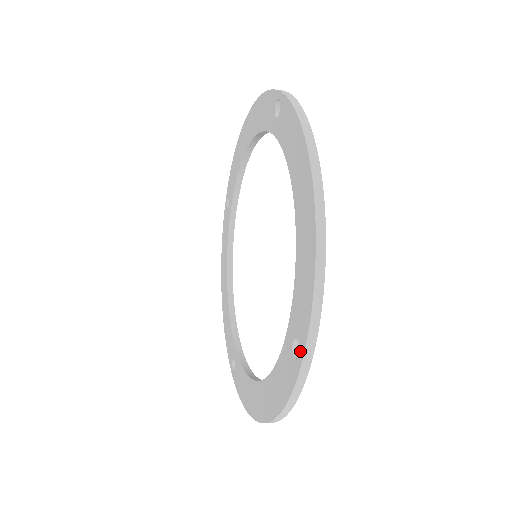
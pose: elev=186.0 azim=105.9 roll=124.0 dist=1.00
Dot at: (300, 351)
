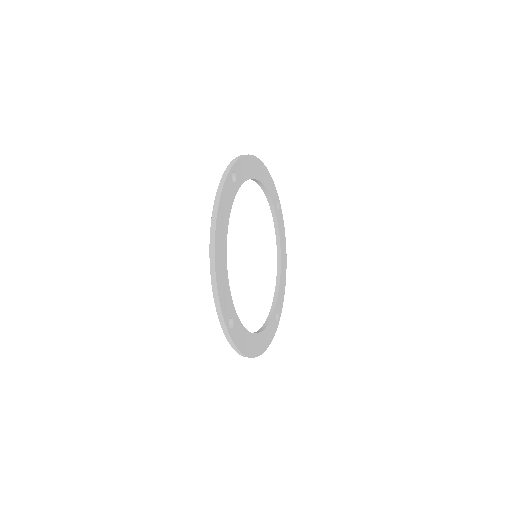
Dot at: occluded
